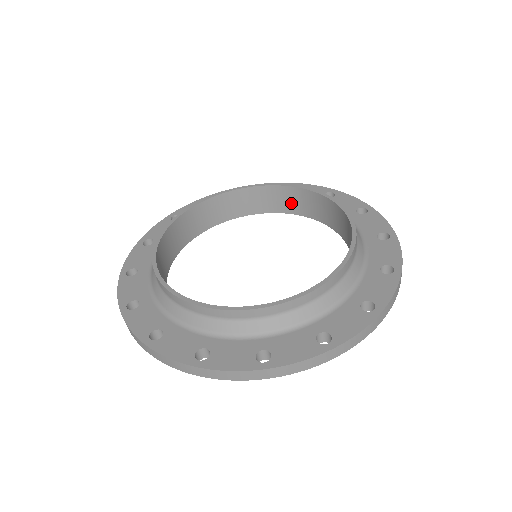
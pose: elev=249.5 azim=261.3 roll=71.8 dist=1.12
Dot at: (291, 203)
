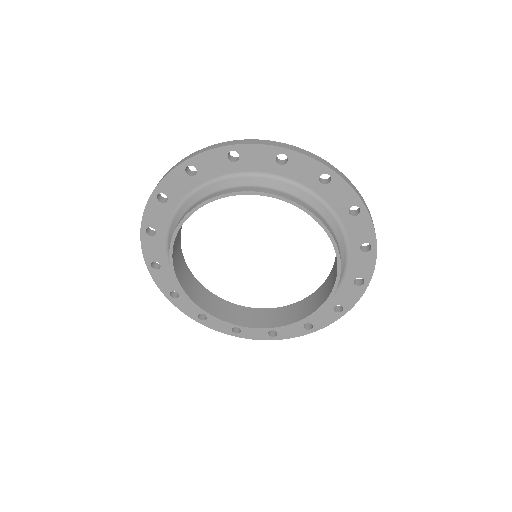
Dot at: occluded
